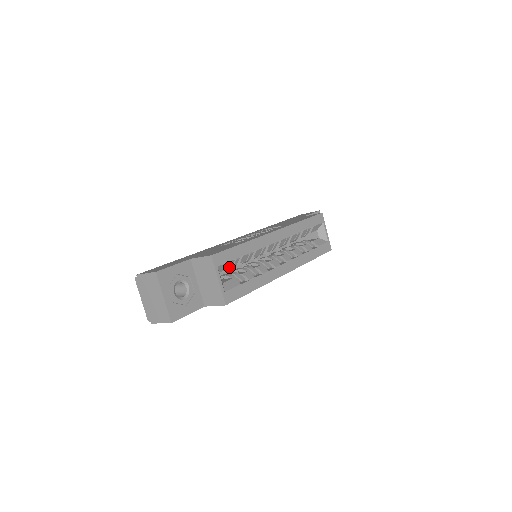
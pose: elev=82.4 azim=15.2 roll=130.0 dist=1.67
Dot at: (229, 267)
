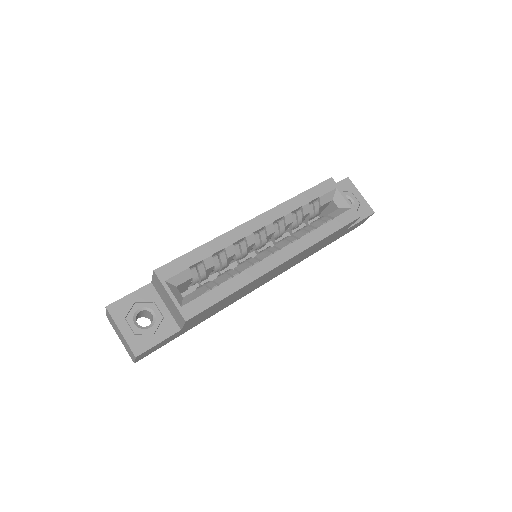
Dot at: (190, 277)
